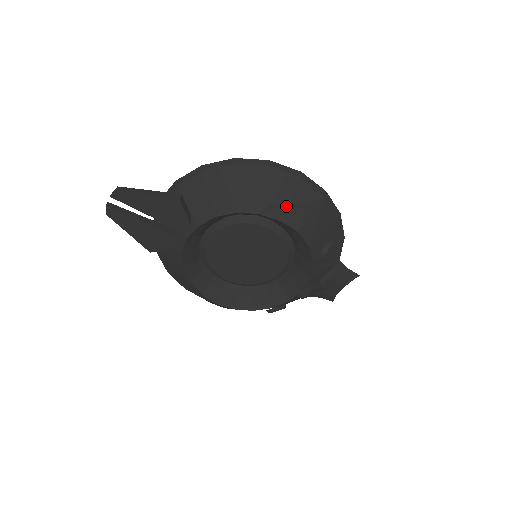
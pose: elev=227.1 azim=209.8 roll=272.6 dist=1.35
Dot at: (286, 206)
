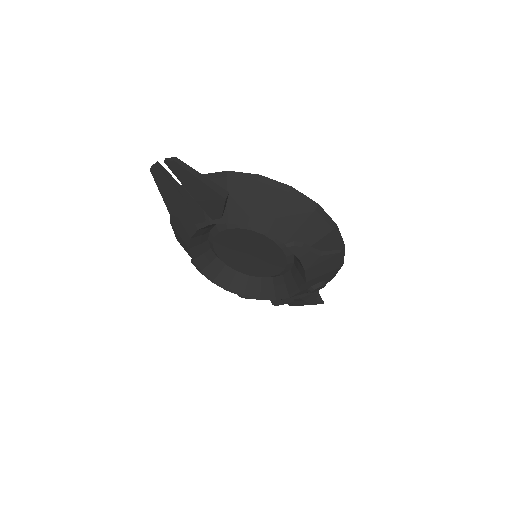
Dot at: (309, 248)
